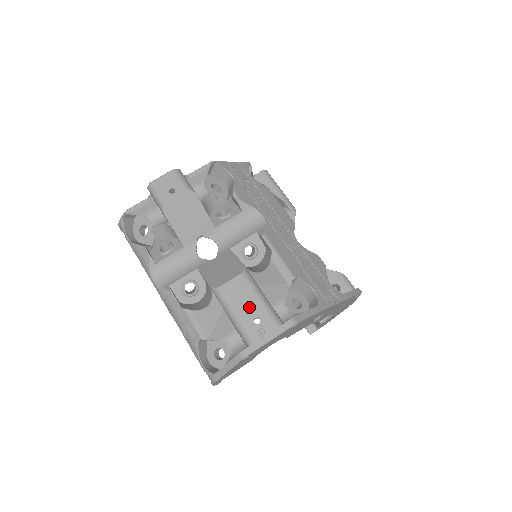
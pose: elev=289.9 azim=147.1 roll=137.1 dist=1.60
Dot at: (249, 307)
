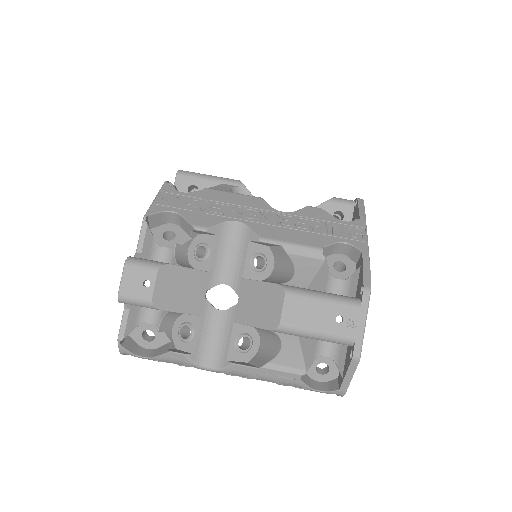
Dot at: (321, 315)
